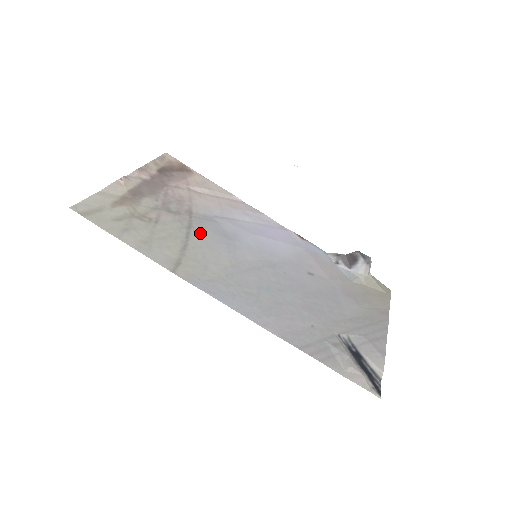
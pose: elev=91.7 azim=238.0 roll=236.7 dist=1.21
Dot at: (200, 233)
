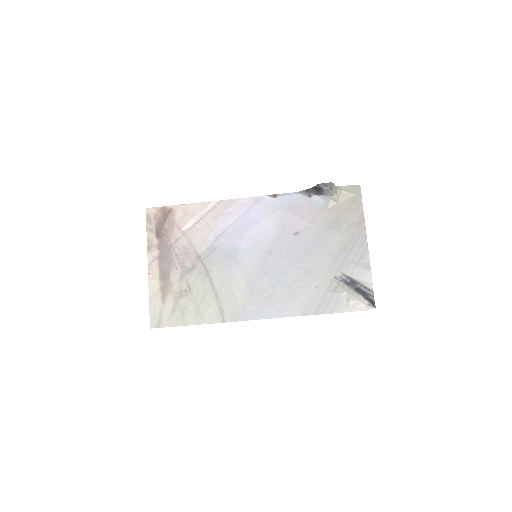
Dot at: (216, 272)
